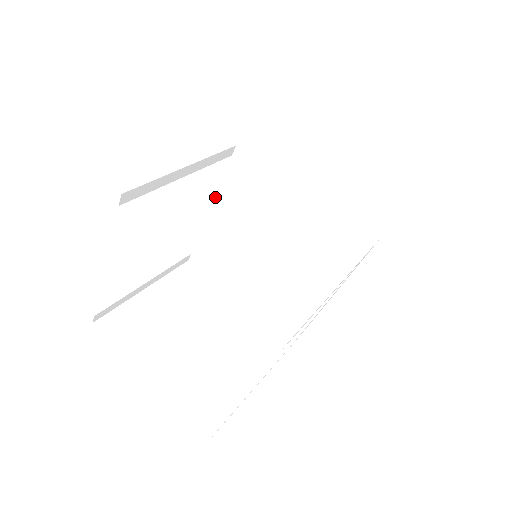
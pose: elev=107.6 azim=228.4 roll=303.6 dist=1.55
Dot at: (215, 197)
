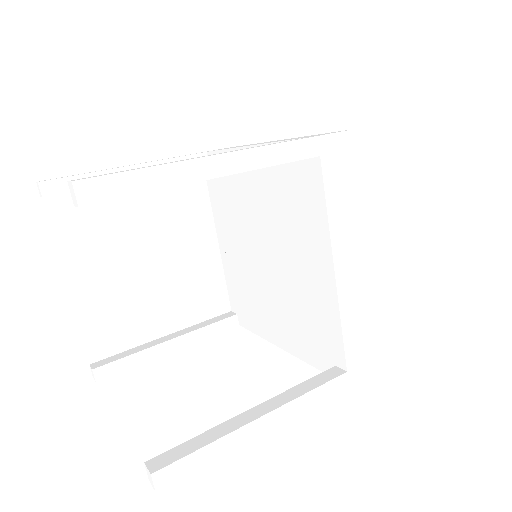
Dot at: occluded
